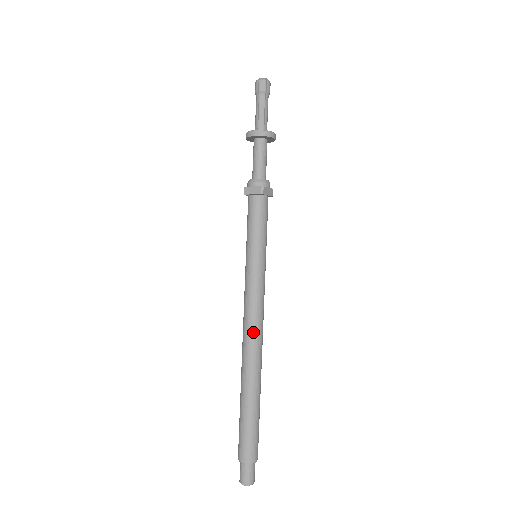
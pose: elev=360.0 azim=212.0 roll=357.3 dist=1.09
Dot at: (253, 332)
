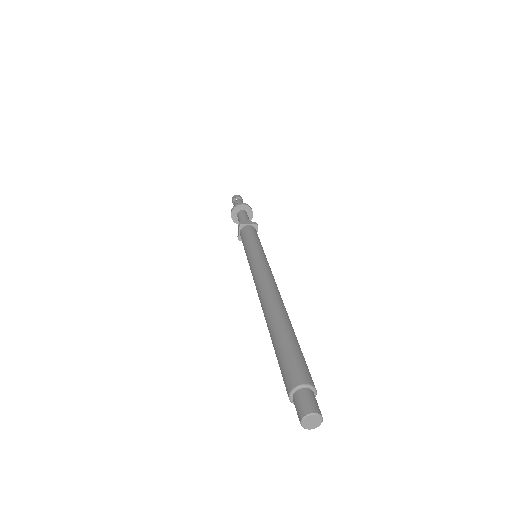
Dot at: (260, 288)
